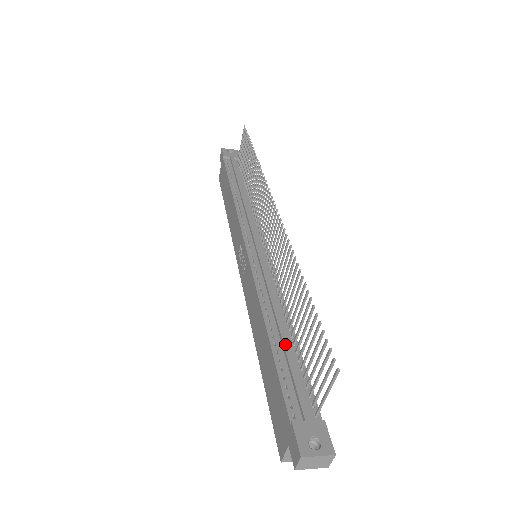
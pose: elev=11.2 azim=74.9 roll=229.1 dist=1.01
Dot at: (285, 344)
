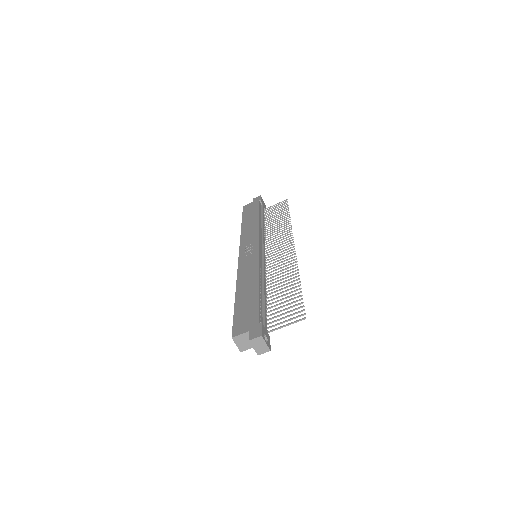
Dot at: (265, 297)
